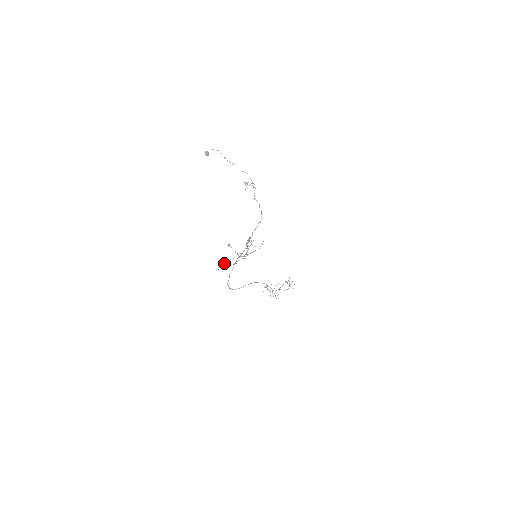
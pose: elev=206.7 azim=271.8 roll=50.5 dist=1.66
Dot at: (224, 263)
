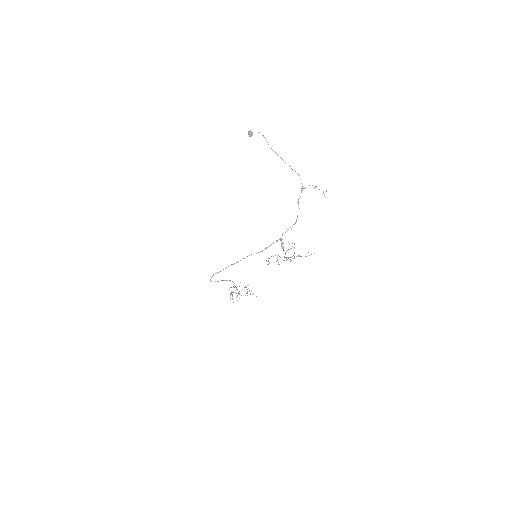
Dot at: occluded
